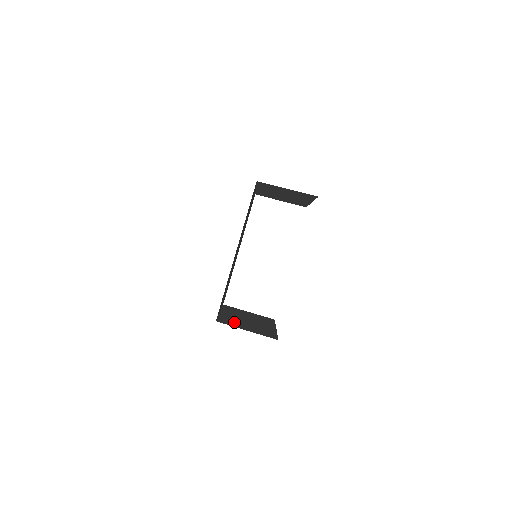
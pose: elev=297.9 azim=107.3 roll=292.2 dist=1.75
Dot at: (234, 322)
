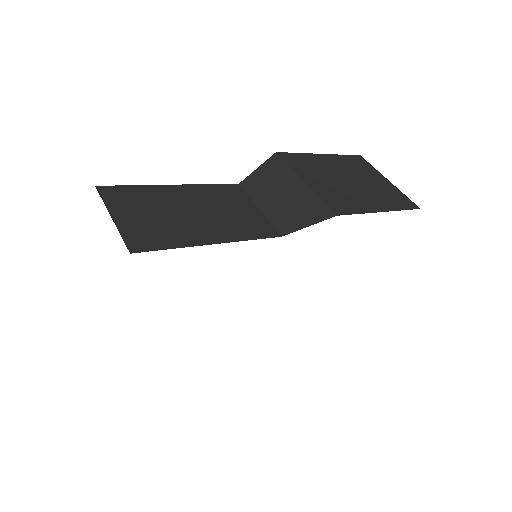
Dot at: occluded
